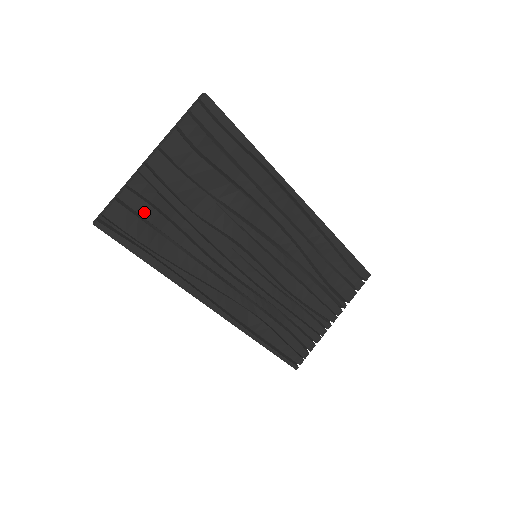
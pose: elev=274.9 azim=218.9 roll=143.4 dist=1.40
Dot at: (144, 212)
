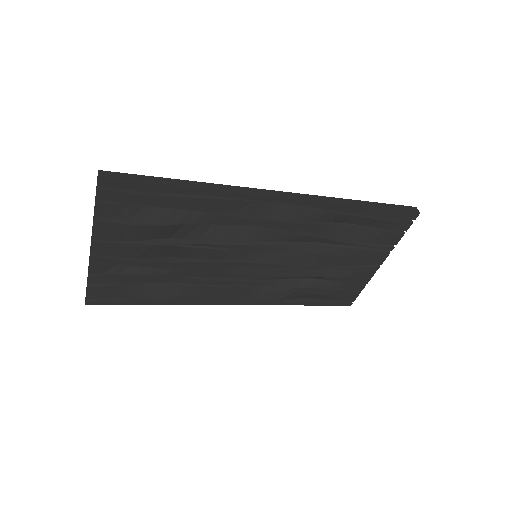
Dot at: (118, 281)
